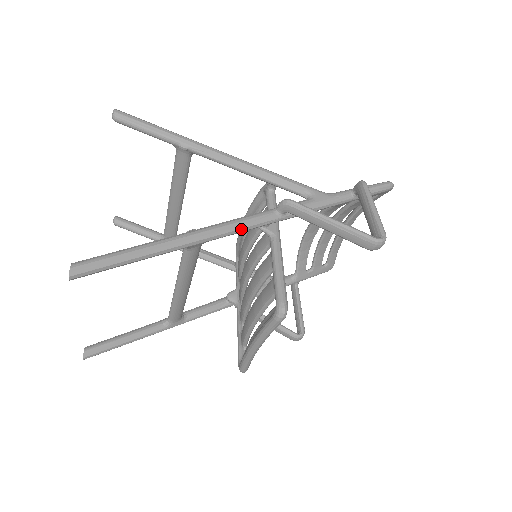
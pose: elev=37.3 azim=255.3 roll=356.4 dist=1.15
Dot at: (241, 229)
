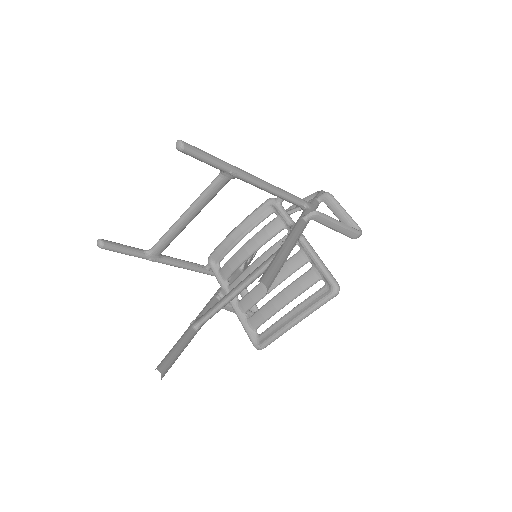
Dot at: occluded
